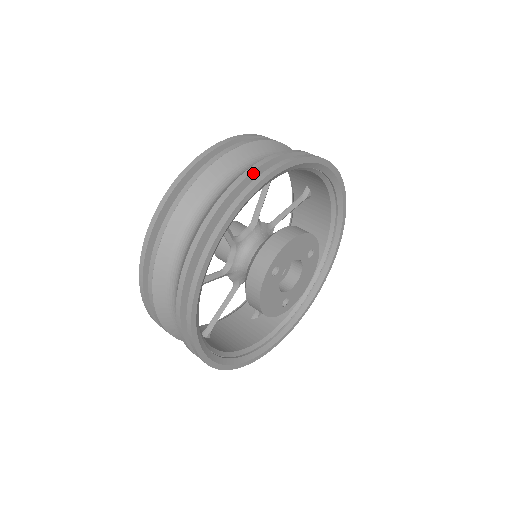
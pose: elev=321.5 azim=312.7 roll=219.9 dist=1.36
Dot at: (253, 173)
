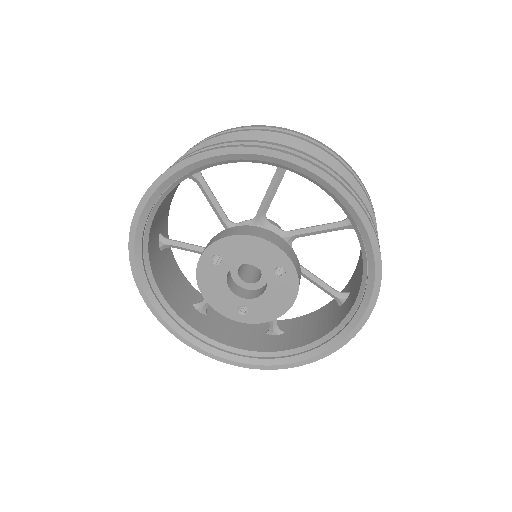
Dot at: occluded
